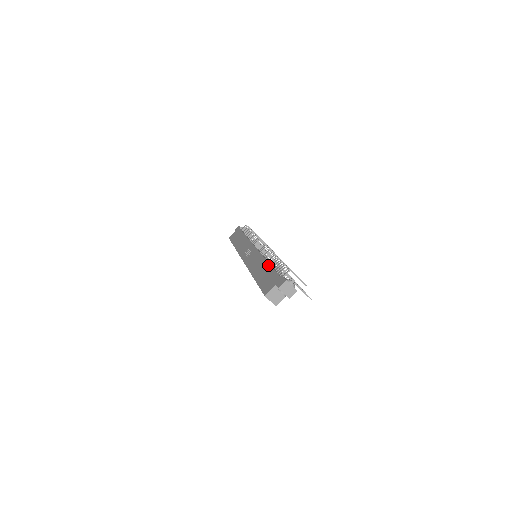
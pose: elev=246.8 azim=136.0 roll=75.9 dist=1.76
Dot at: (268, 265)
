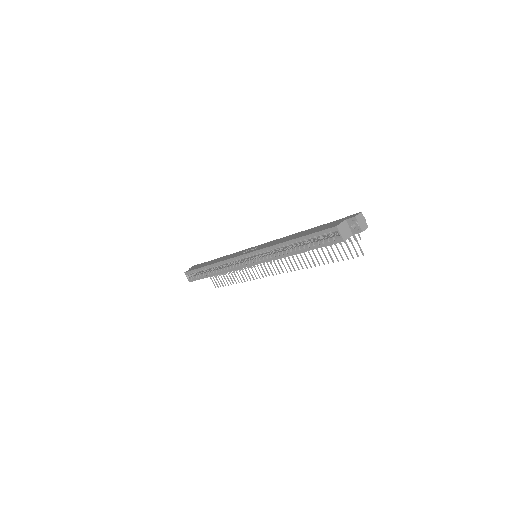
Dot at: (308, 229)
